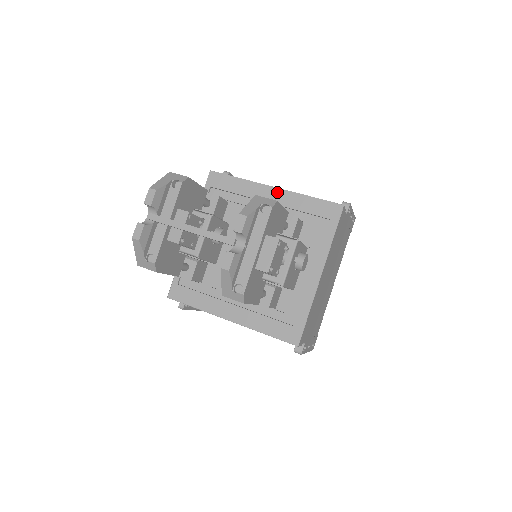
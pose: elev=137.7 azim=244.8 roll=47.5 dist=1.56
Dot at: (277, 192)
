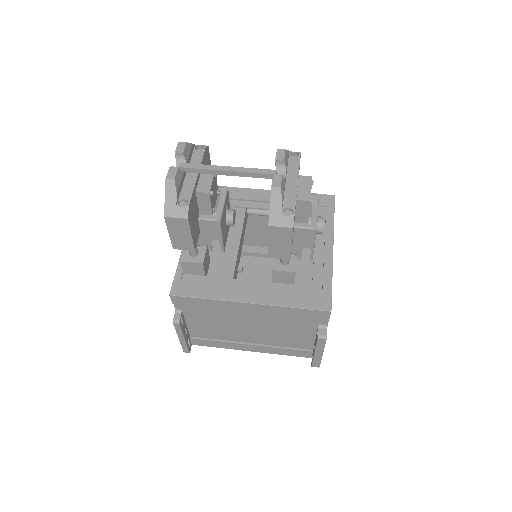
Dot at: occluded
